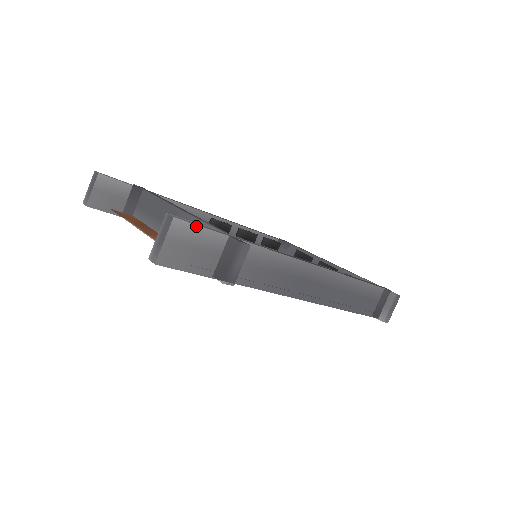
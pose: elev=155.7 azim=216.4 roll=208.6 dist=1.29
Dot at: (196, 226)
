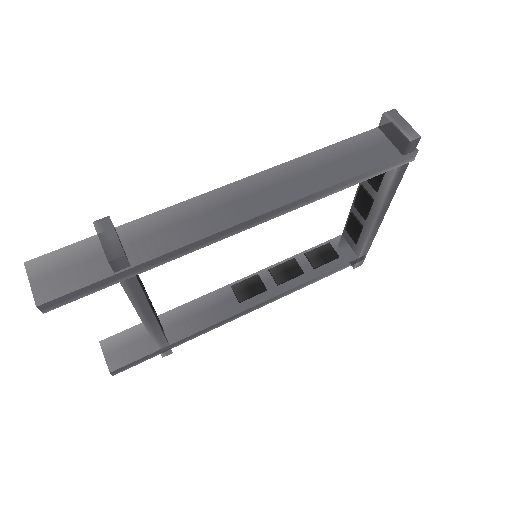
Dot at: (54, 252)
